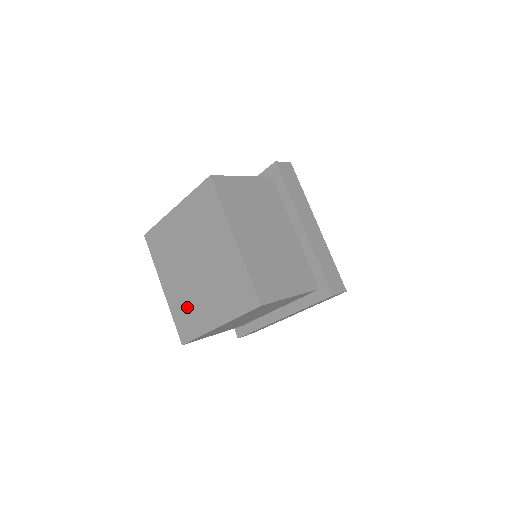
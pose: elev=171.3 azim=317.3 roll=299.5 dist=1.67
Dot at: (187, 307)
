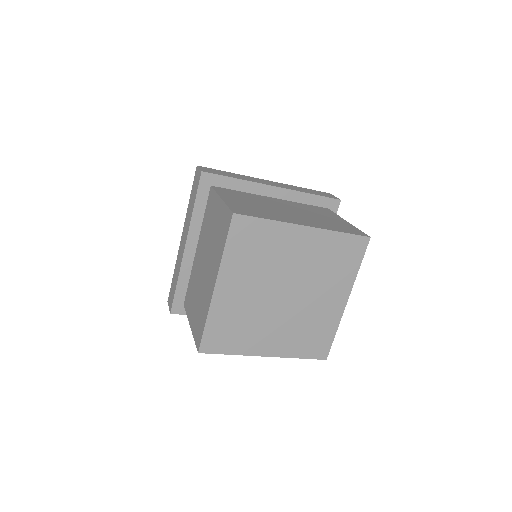
Dot at: (306, 331)
